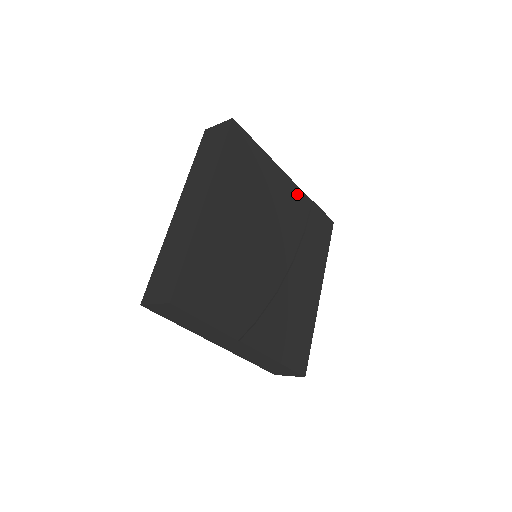
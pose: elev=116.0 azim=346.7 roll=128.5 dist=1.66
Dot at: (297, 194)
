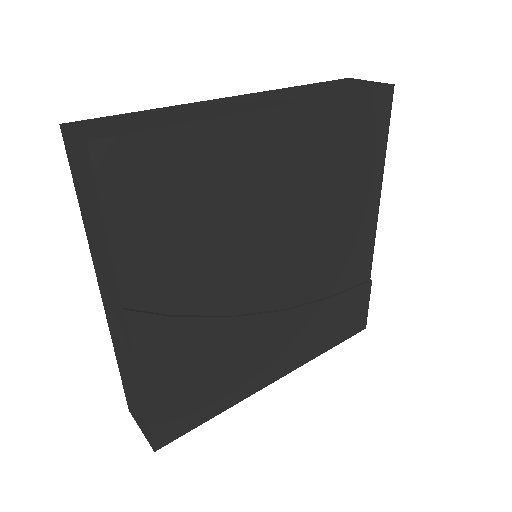
Dot at: (366, 251)
